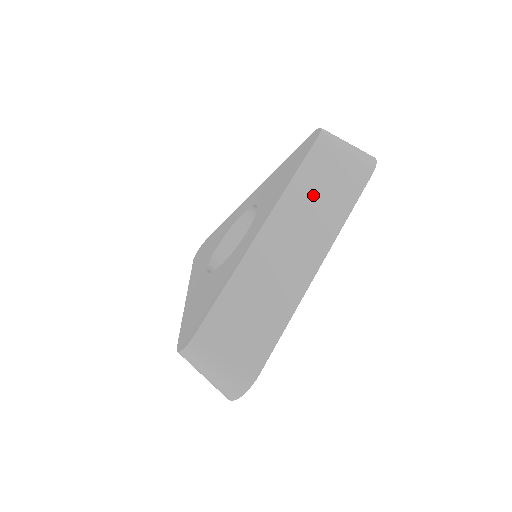
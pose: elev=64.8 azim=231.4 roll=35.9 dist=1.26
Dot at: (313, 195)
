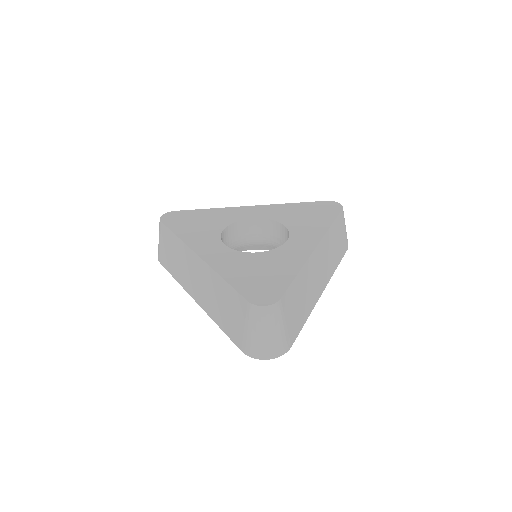
Dot at: (333, 243)
